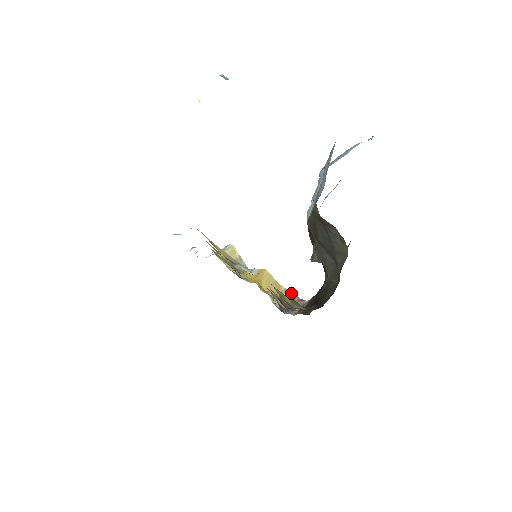
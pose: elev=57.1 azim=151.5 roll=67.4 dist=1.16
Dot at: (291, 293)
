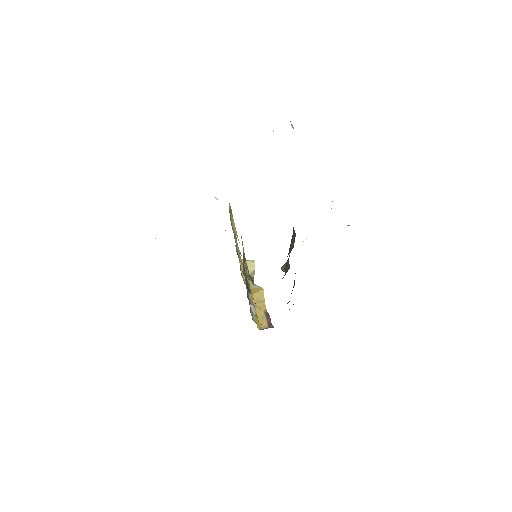
Dot at: (268, 315)
